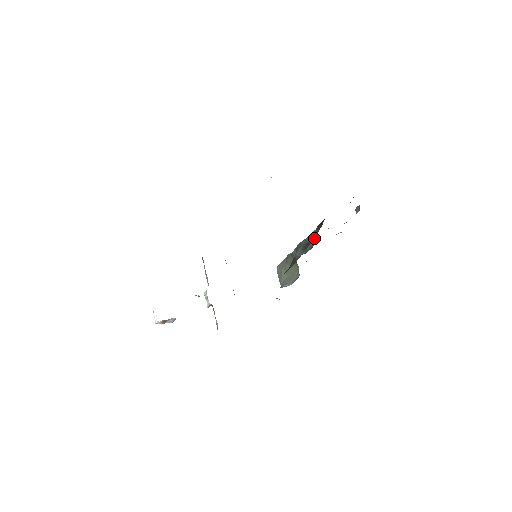
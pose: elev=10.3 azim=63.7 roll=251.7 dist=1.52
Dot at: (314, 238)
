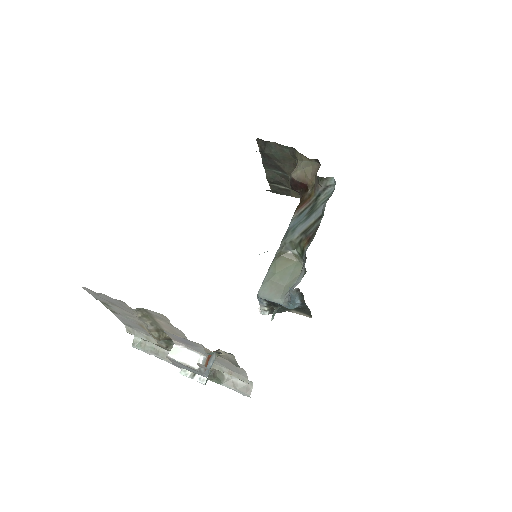
Dot at: (322, 191)
